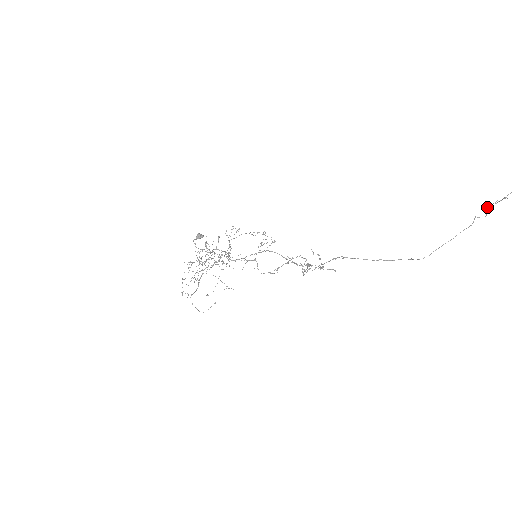
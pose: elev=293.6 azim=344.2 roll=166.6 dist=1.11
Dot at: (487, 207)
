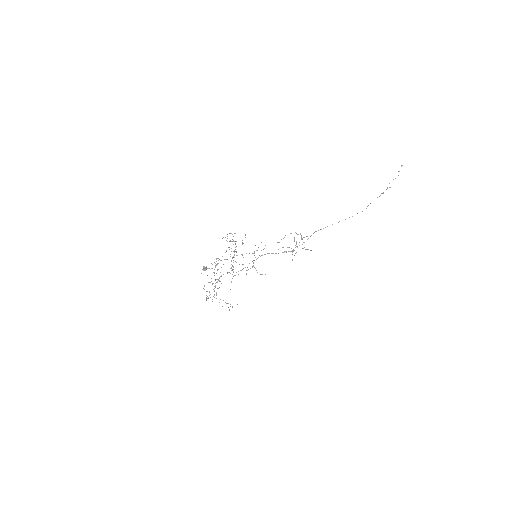
Dot at: (383, 192)
